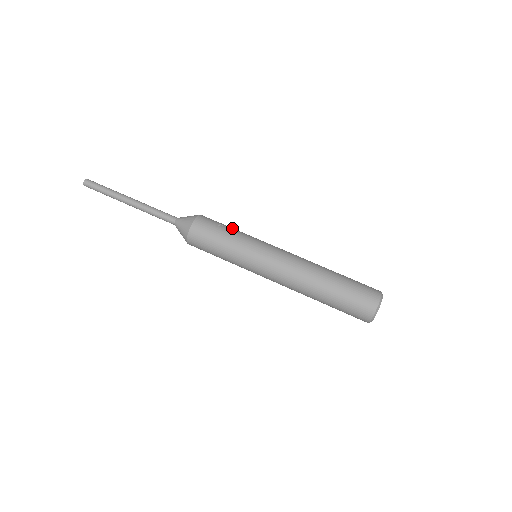
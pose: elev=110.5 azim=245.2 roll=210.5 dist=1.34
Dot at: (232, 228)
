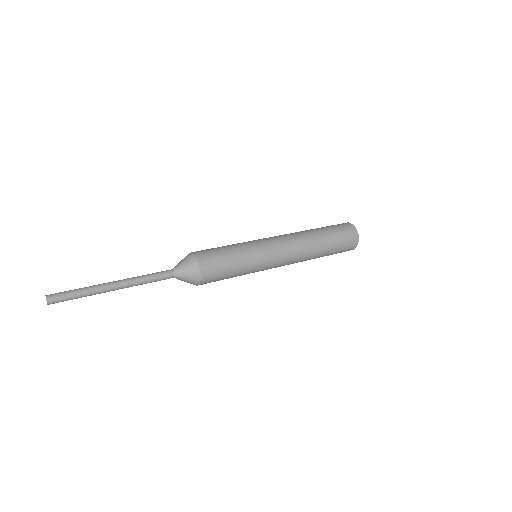
Dot at: occluded
